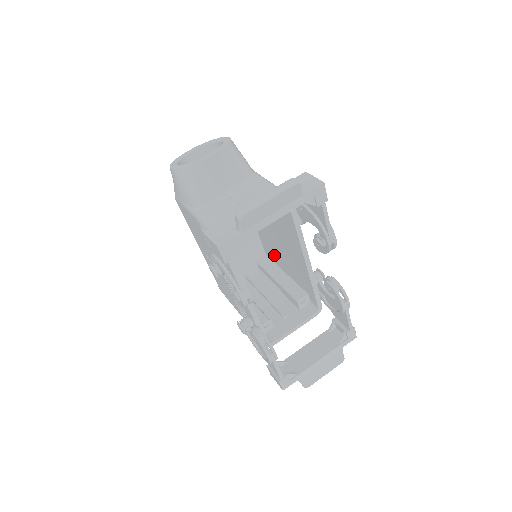
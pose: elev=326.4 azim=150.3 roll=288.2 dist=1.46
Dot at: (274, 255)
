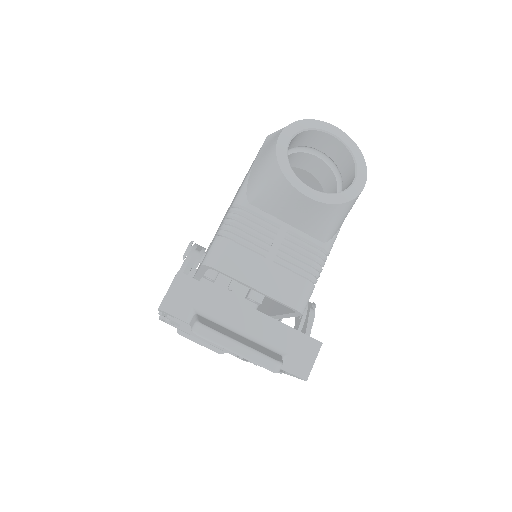
Dot at: occluded
